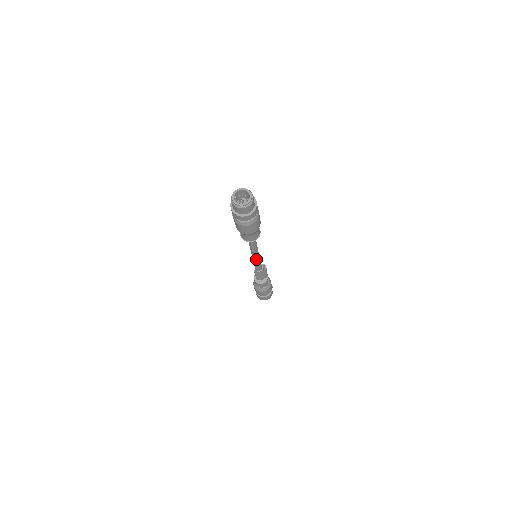
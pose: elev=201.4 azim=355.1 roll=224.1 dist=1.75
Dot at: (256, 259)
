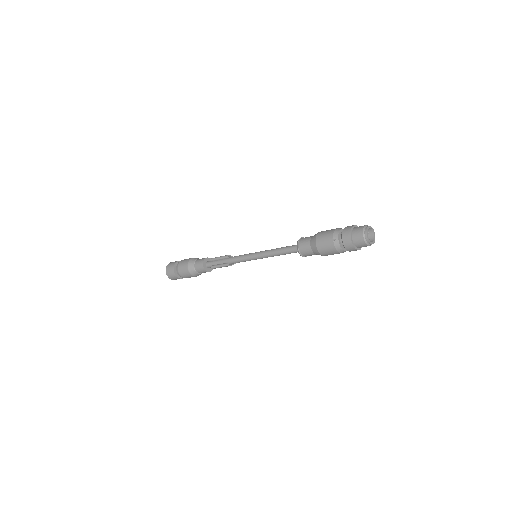
Dot at: (256, 259)
